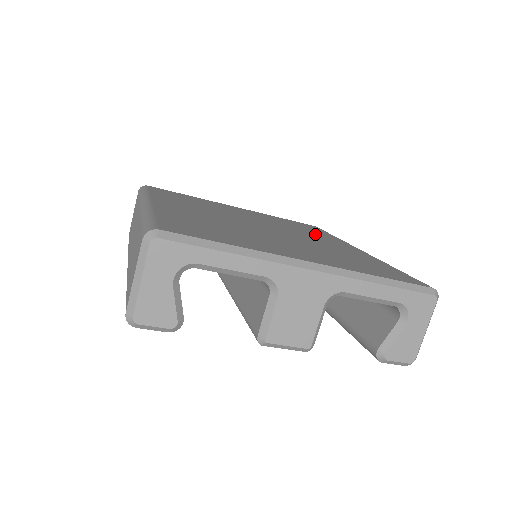
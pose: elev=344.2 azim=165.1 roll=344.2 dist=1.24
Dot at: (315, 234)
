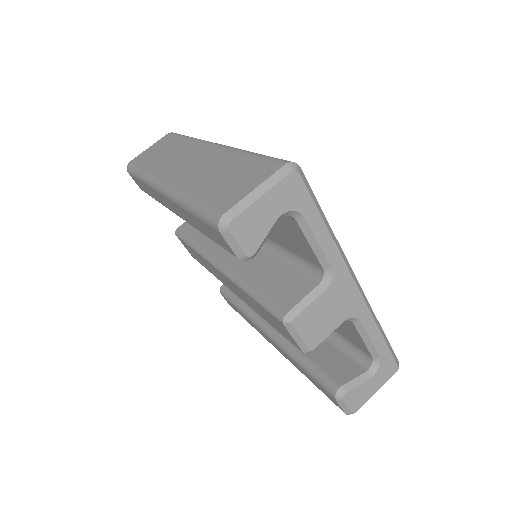
Dot at: occluded
